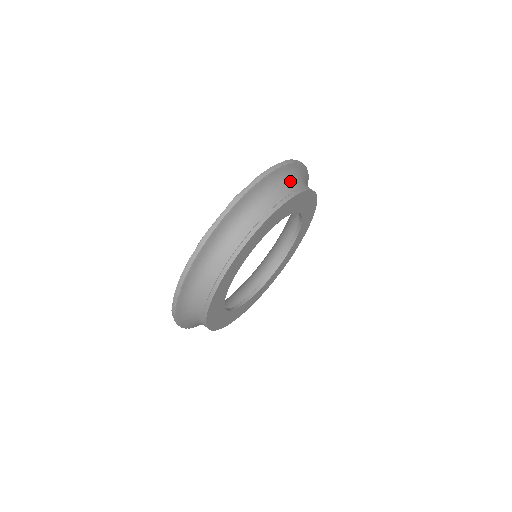
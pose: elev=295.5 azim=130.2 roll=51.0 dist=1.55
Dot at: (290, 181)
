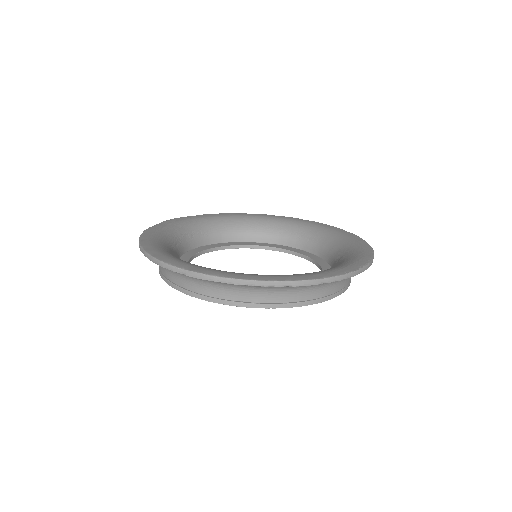
Dot at: (291, 291)
